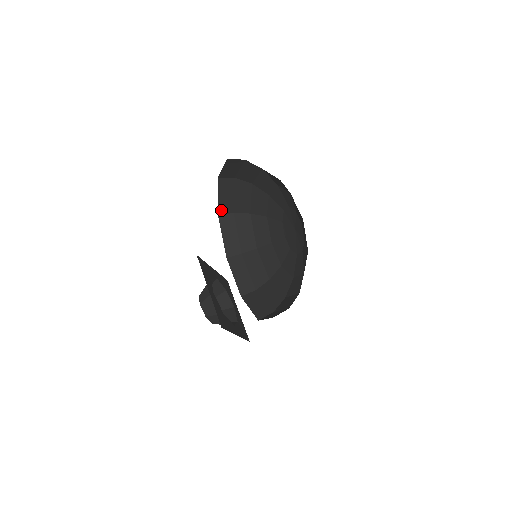
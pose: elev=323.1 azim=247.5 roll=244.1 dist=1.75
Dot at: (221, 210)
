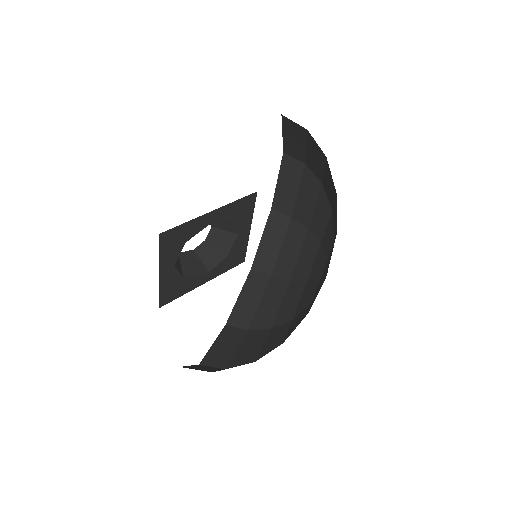
Dot at: occluded
